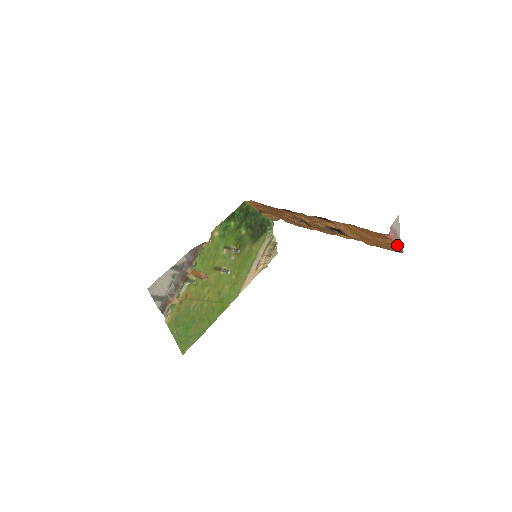
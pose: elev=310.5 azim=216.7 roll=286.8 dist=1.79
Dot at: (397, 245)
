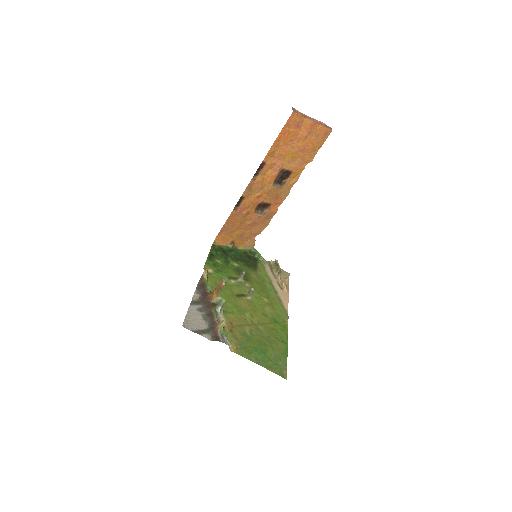
Dot at: (316, 122)
